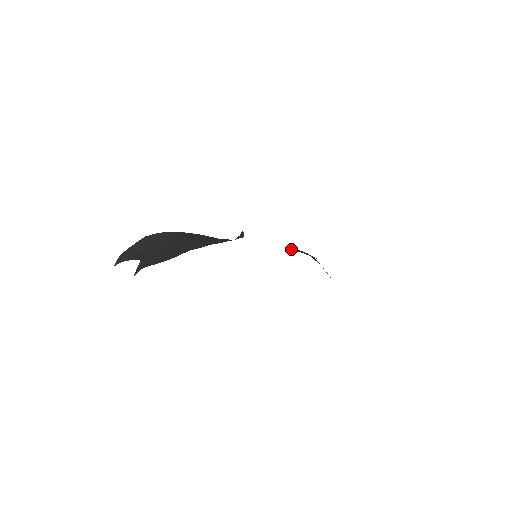
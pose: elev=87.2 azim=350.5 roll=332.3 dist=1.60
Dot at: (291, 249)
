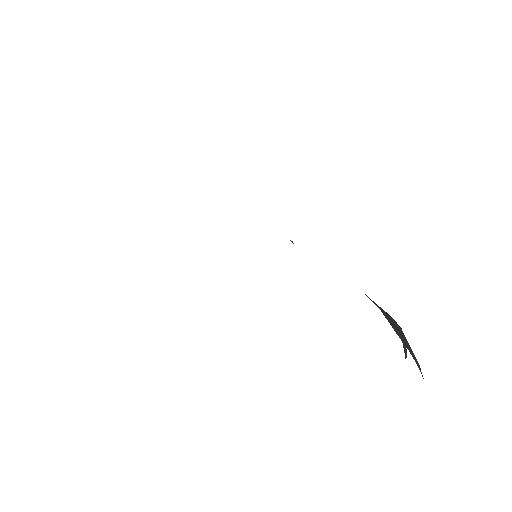
Dot at: occluded
